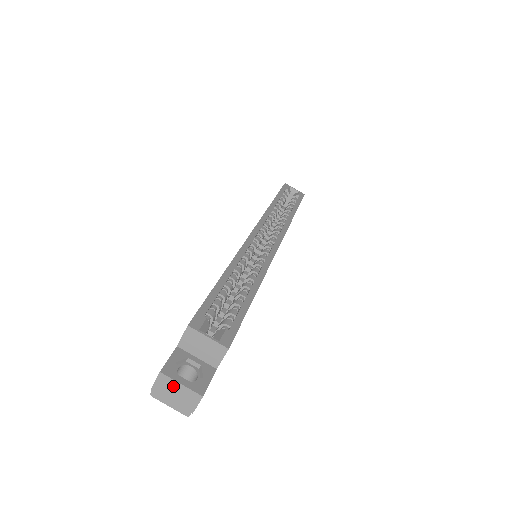
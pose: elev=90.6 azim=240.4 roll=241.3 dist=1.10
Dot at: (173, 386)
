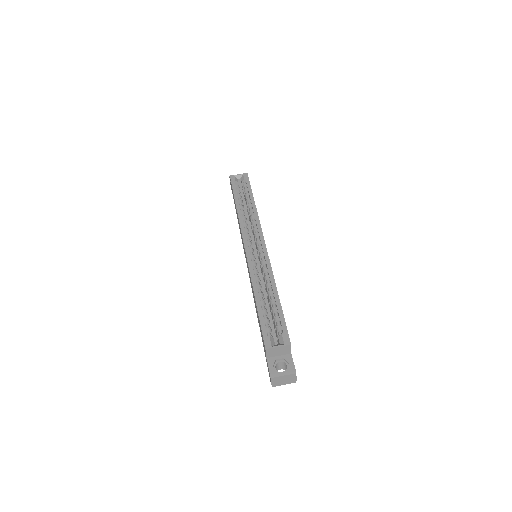
Dot at: (280, 378)
